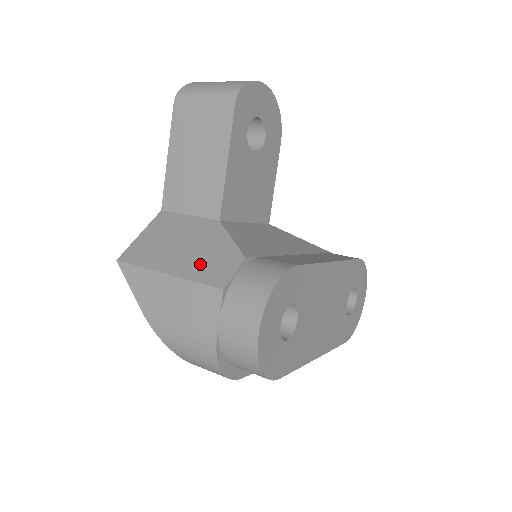
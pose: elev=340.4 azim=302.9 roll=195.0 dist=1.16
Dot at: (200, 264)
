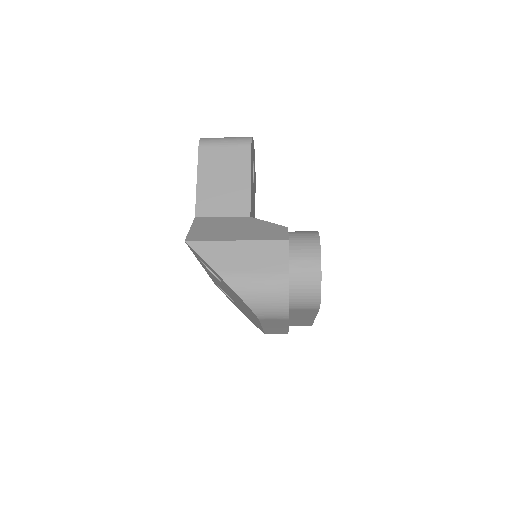
Dot at: (259, 233)
